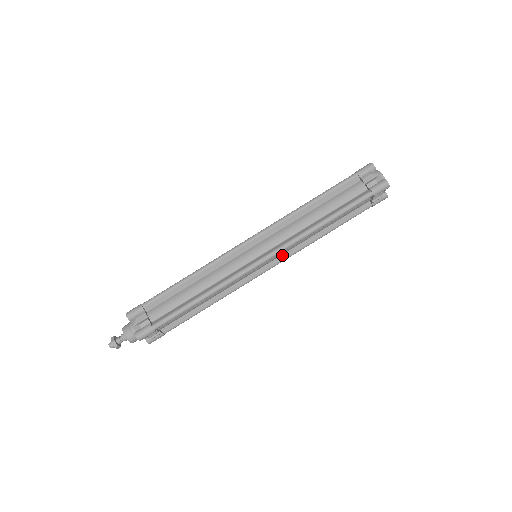
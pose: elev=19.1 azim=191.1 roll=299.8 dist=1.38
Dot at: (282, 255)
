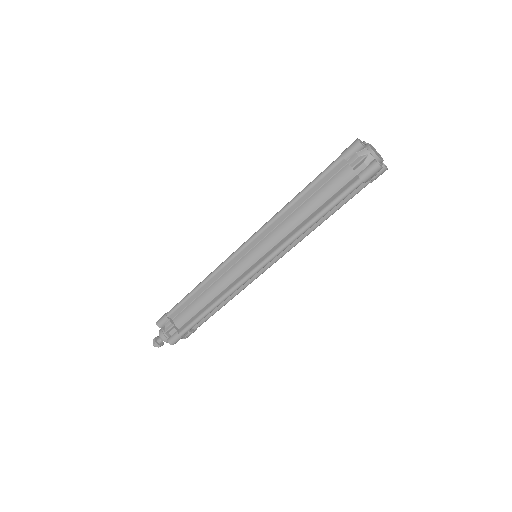
Dot at: (282, 251)
